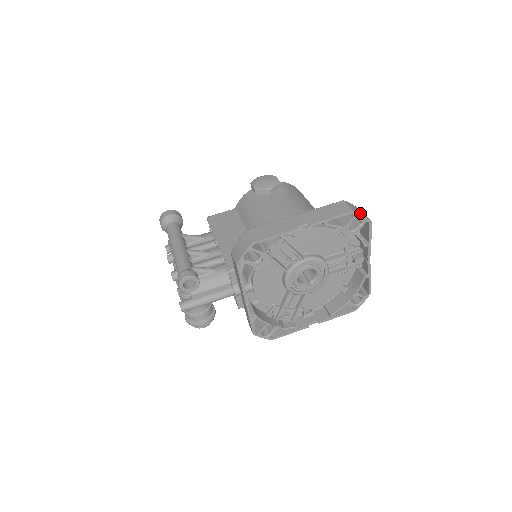
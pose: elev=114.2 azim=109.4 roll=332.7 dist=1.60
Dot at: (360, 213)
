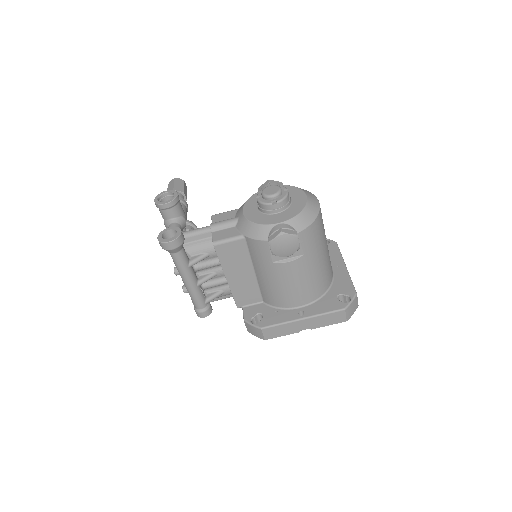
Dot at: occluded
